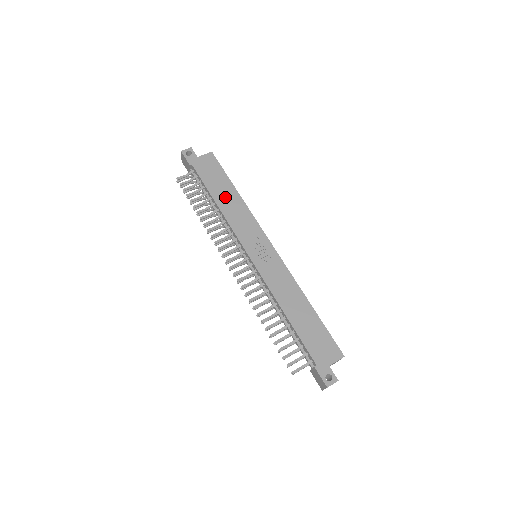
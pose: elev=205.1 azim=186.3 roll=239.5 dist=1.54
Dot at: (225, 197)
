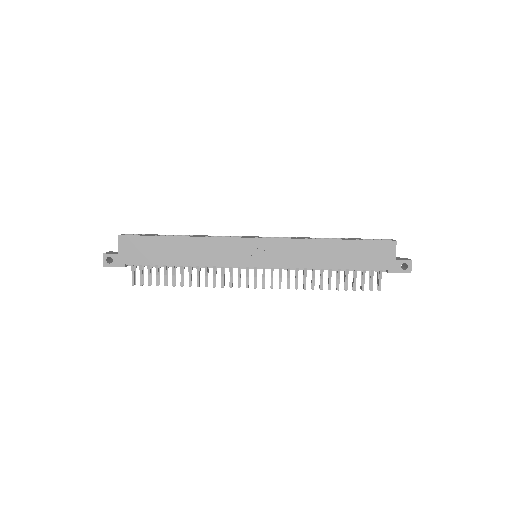
Dot at: (180, 253)
